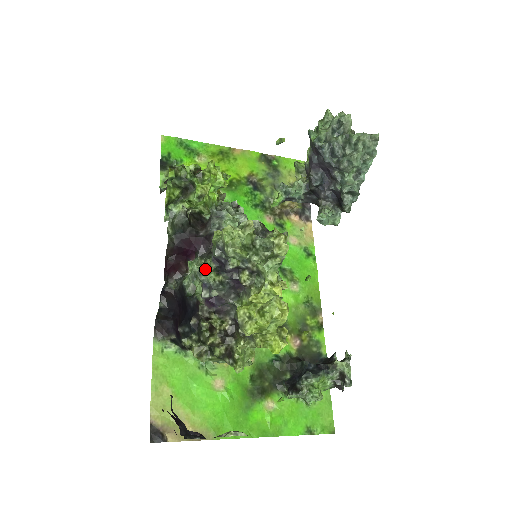
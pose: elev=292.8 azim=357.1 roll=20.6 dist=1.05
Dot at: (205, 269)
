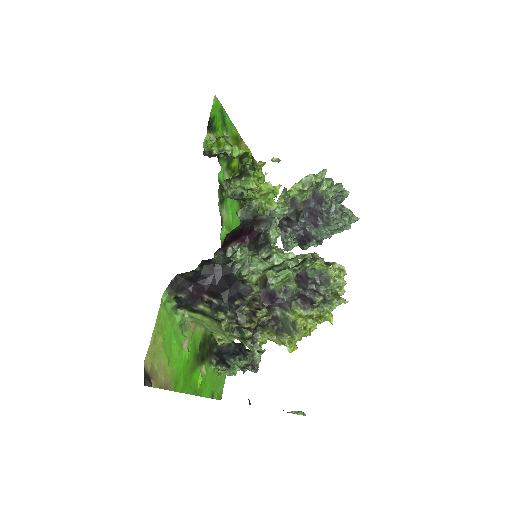
Dot at: (294, 280)
